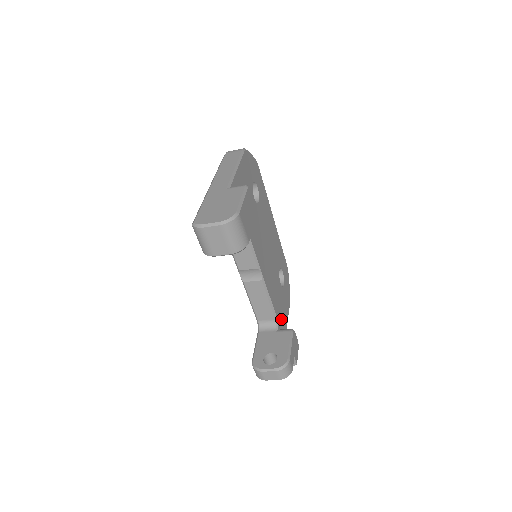
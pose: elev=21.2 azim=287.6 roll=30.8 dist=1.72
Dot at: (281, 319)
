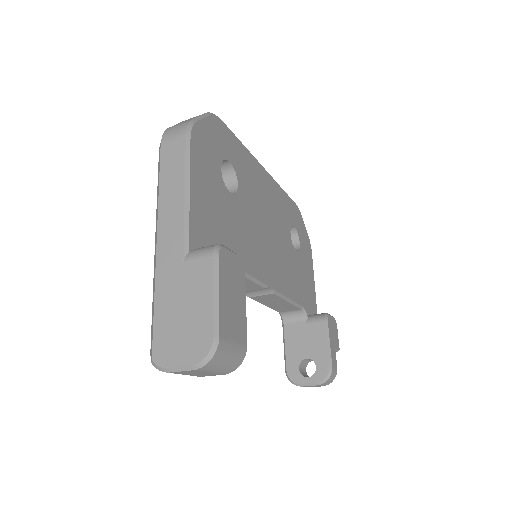
Dot at: (307, 296)
